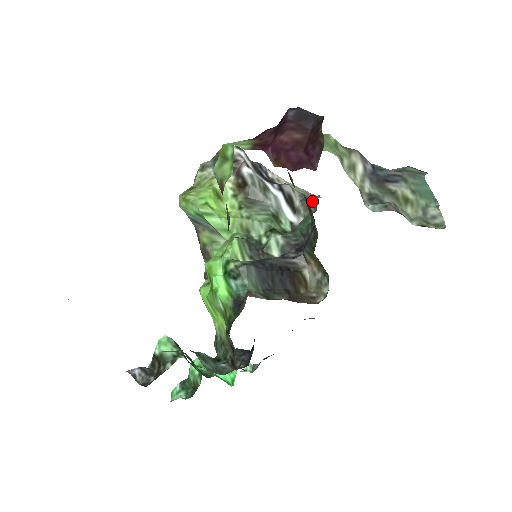
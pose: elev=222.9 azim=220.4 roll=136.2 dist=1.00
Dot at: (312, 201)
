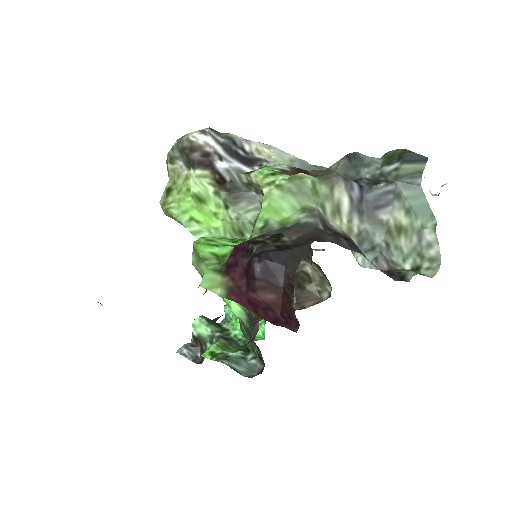
Dot at: occluded
